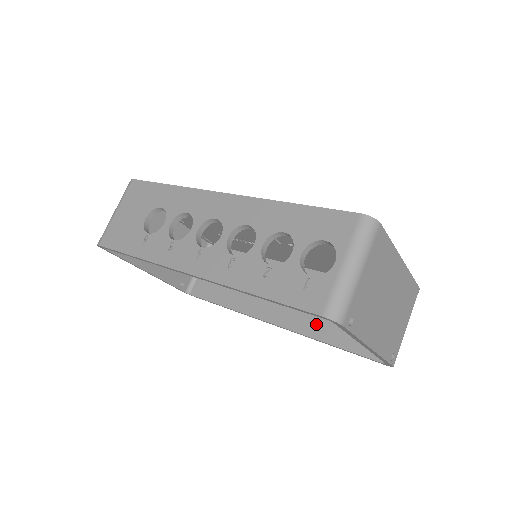
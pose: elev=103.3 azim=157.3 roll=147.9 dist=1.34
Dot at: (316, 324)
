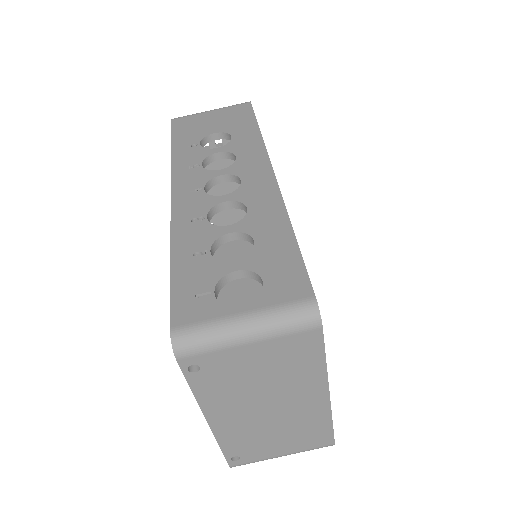
Dot at: occluded
